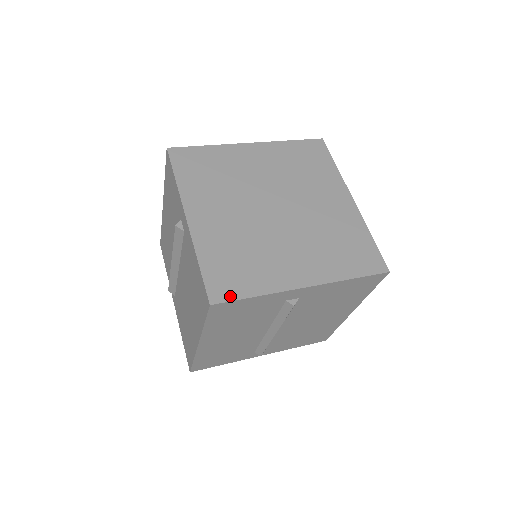
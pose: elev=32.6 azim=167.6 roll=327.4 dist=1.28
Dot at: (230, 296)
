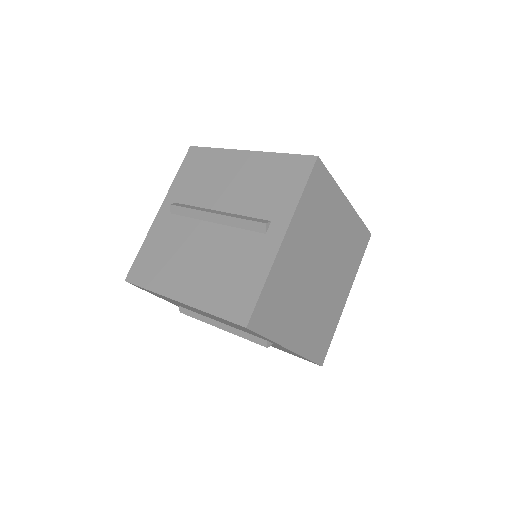
Dot at: (326, 351)
